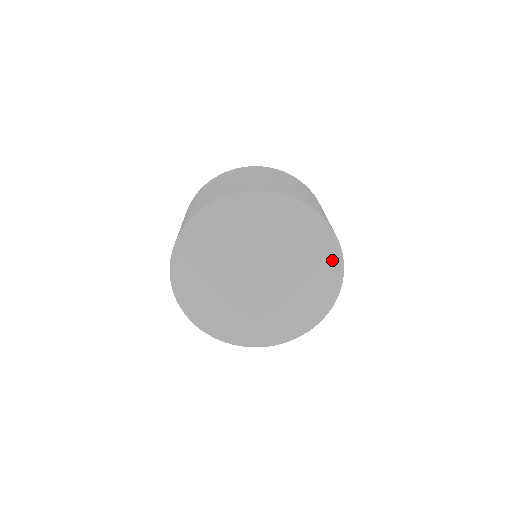
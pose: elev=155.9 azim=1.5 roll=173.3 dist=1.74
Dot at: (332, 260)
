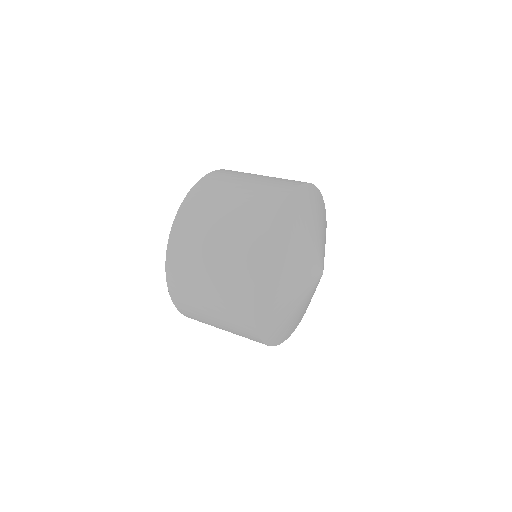
Dot at: (320, 202)
